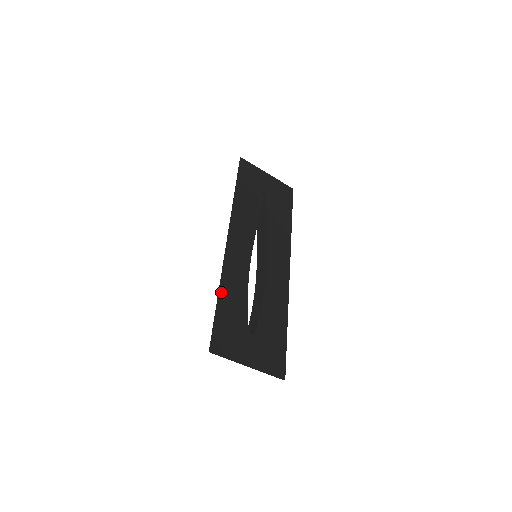
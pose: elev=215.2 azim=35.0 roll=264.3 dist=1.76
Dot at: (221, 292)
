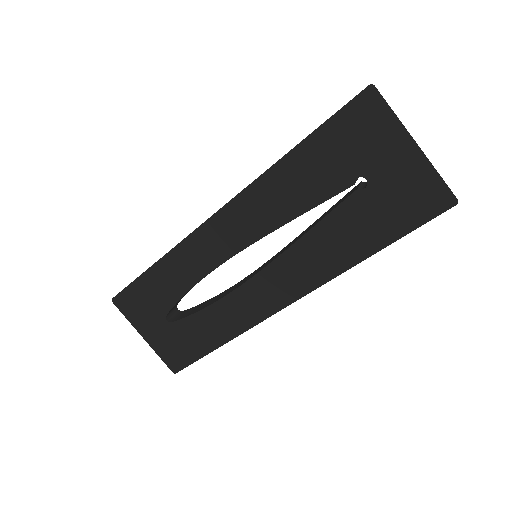
Dot at: (158, 265)
